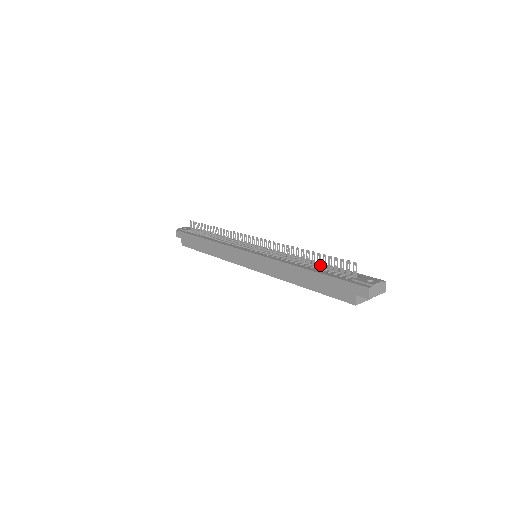
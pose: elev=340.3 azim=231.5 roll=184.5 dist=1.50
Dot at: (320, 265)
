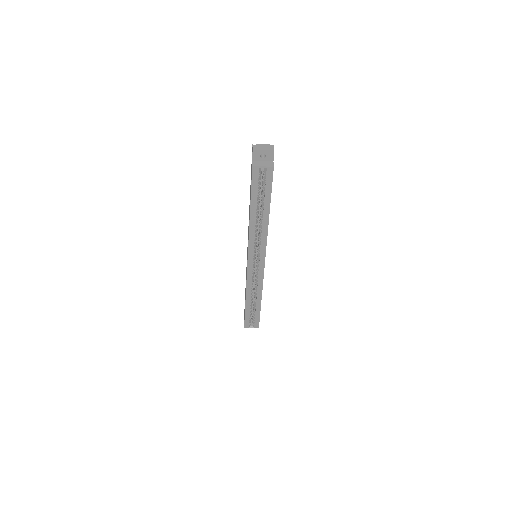
Dot at: occluded
